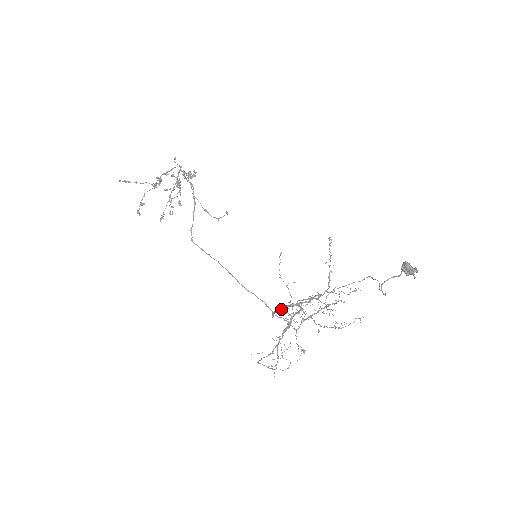
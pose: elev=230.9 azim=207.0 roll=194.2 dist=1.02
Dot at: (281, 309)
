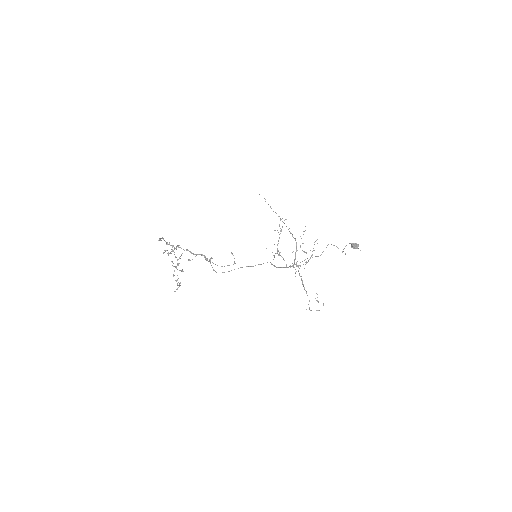
Dot at: occluded
